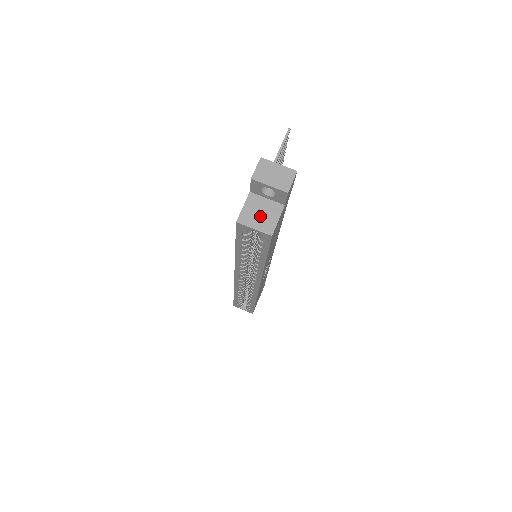
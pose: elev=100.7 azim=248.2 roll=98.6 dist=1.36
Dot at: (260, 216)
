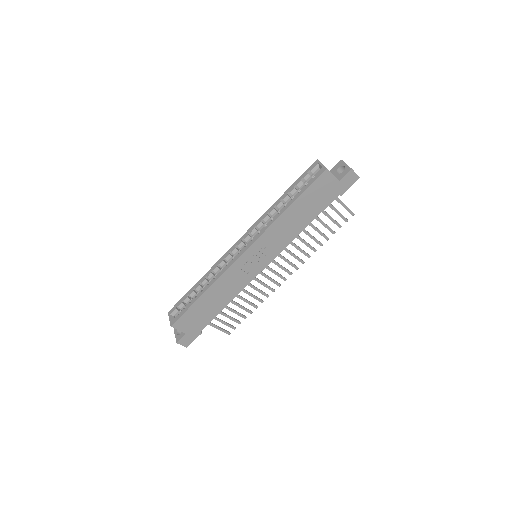
Dot at: occluded
